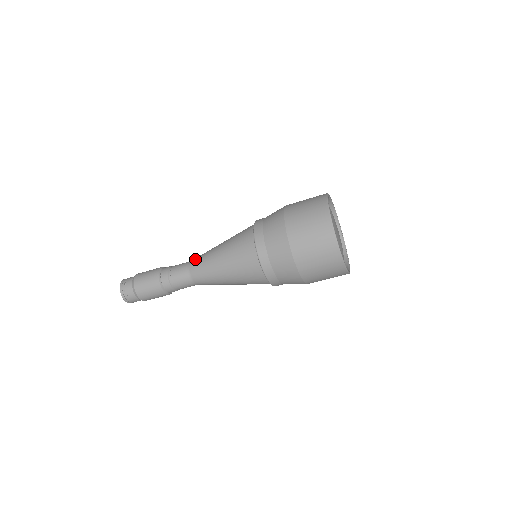
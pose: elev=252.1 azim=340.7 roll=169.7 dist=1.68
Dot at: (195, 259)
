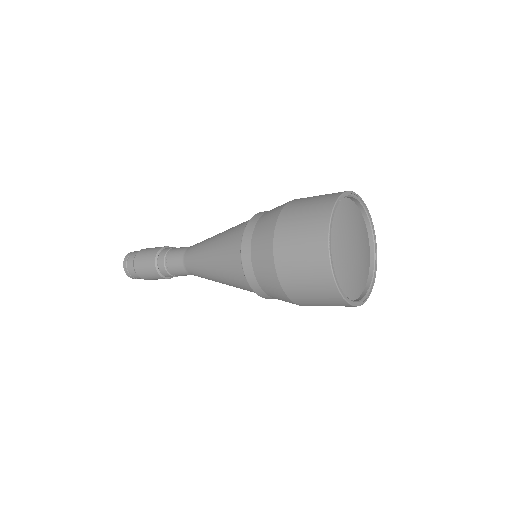
Dot at: (191, 247)
